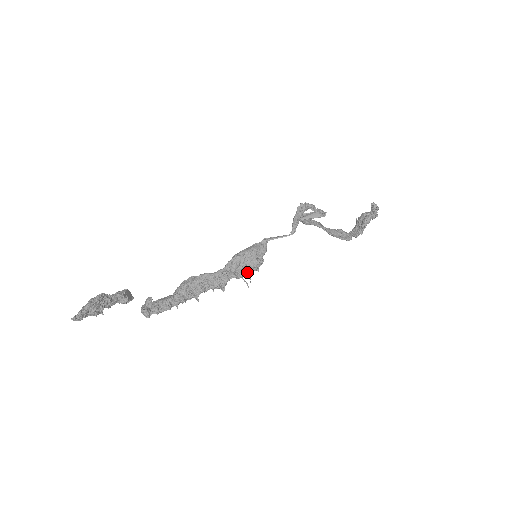
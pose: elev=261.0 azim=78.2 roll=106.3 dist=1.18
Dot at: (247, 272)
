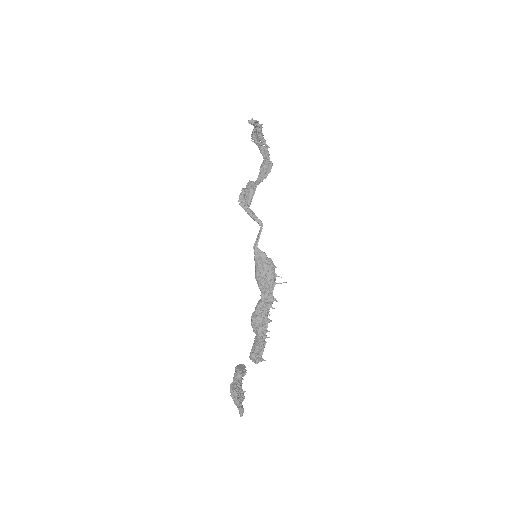
Dot at: (274, 277)
